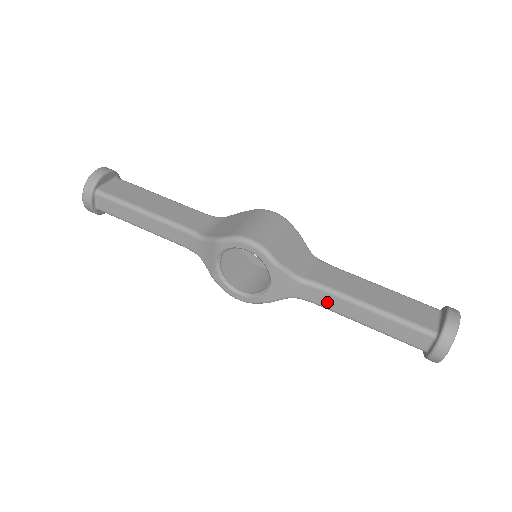
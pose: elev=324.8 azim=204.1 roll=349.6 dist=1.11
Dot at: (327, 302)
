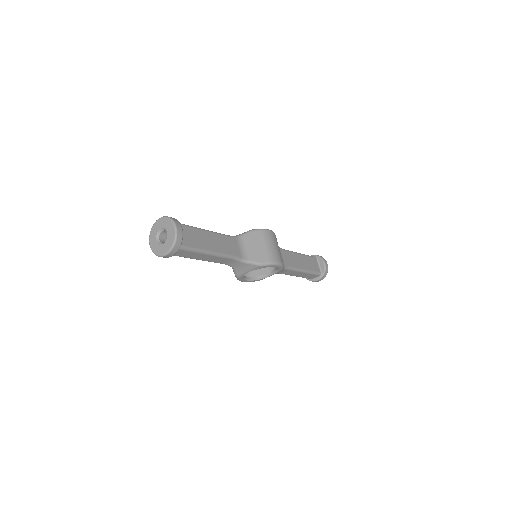
Dot at: (287, 273)
